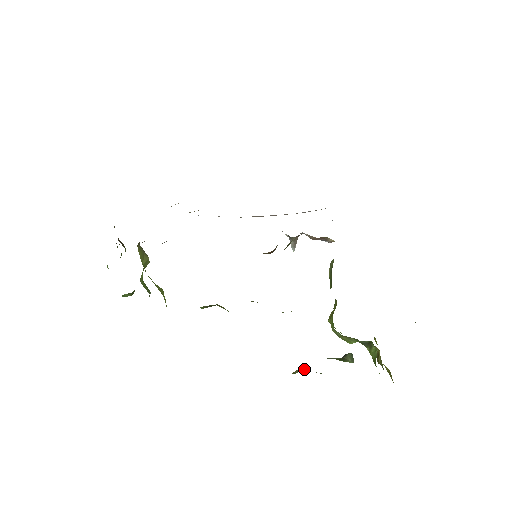
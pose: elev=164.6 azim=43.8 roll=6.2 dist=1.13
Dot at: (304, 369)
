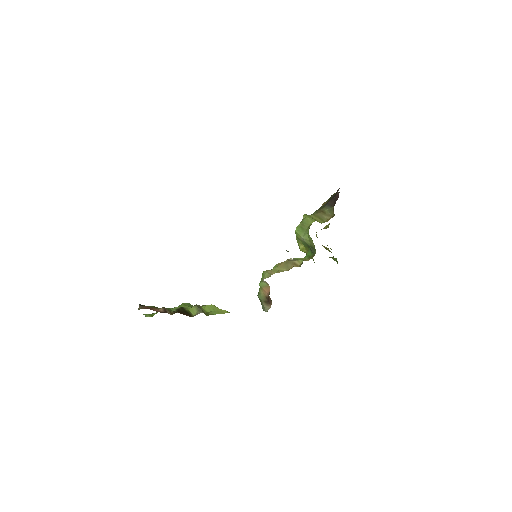
Dot at: occluded
